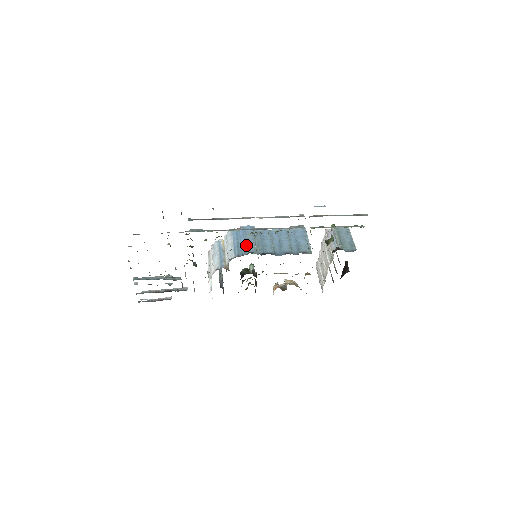
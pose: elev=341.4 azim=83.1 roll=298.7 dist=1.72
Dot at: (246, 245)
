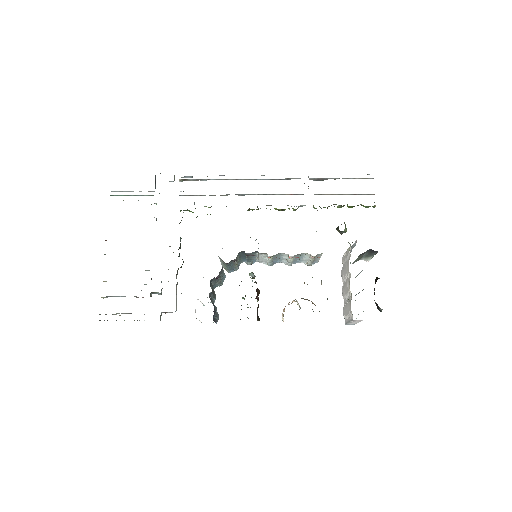
Dot at: occluded
